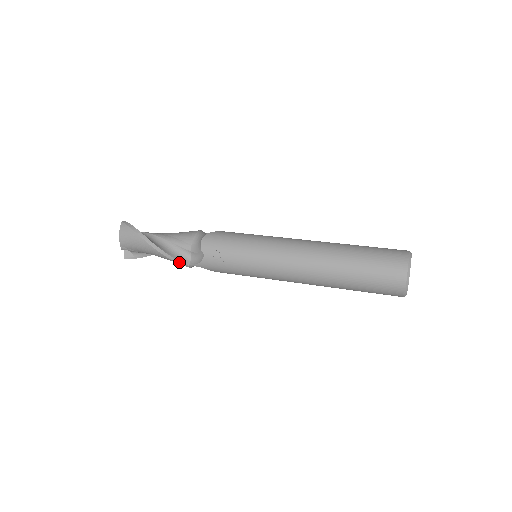
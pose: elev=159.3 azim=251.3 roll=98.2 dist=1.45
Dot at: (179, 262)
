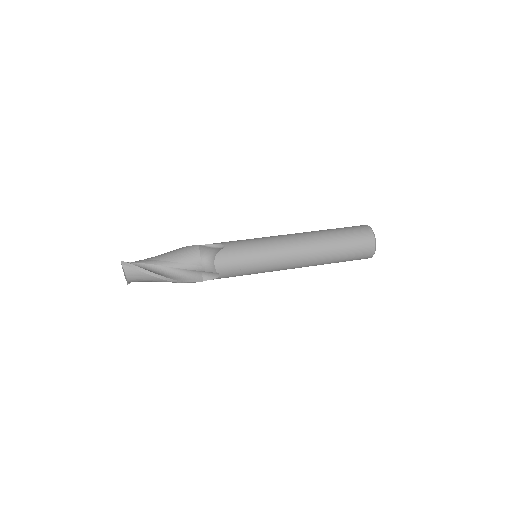
Dot at: (195, 282)
